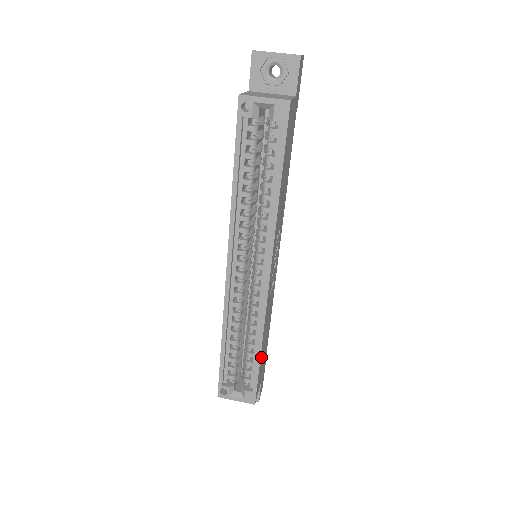
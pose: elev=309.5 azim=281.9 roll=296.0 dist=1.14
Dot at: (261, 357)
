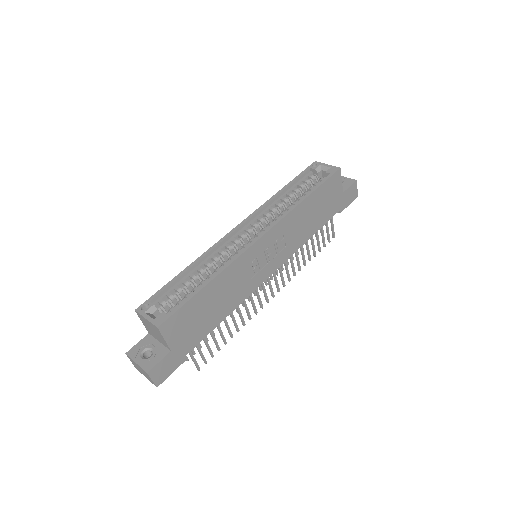
Dot at: (201, 297)
